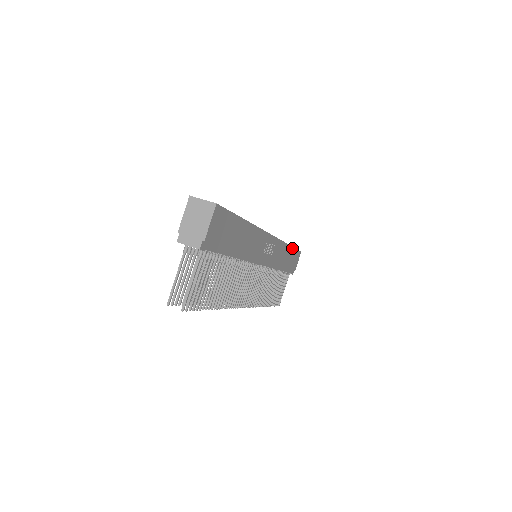
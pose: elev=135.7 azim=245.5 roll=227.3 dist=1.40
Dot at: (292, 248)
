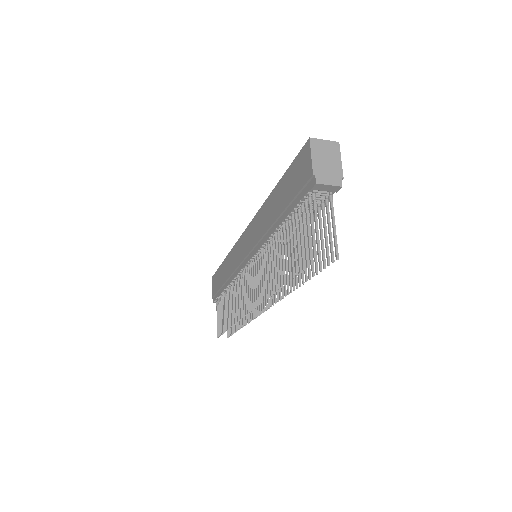
Dot at: occluded
